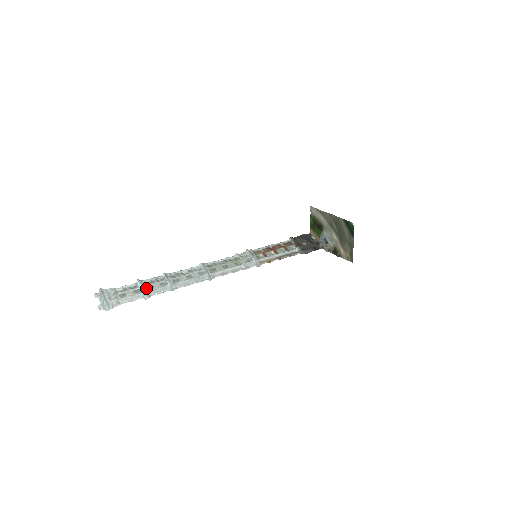
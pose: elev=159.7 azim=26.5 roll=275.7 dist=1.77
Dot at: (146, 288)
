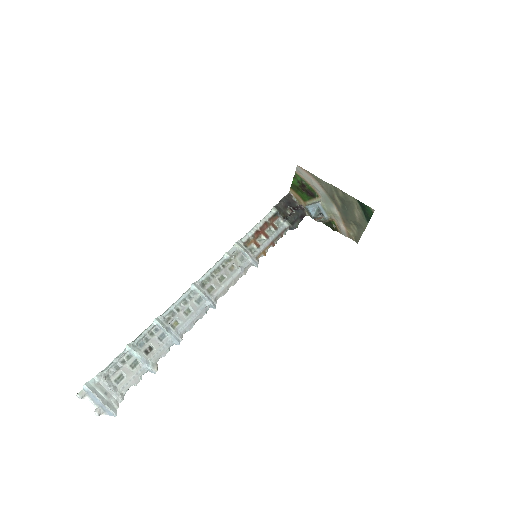
Dot at: (145, 354)
